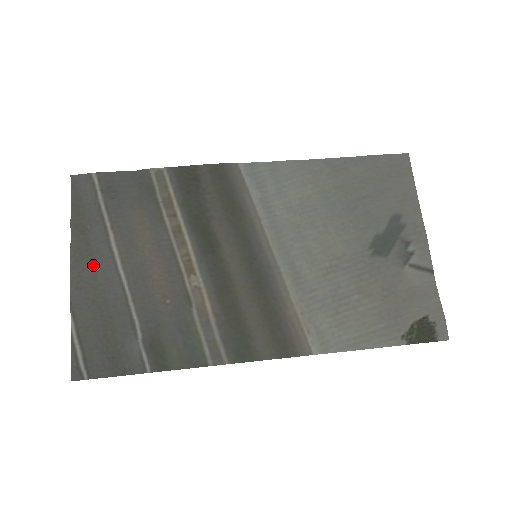
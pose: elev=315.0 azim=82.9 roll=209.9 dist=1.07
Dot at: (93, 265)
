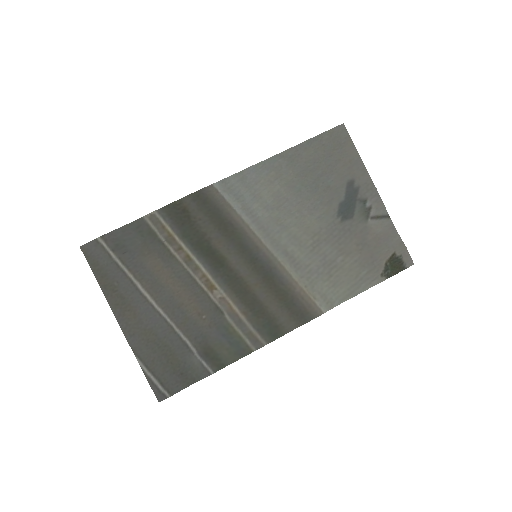
Dot at: (134, 313)
